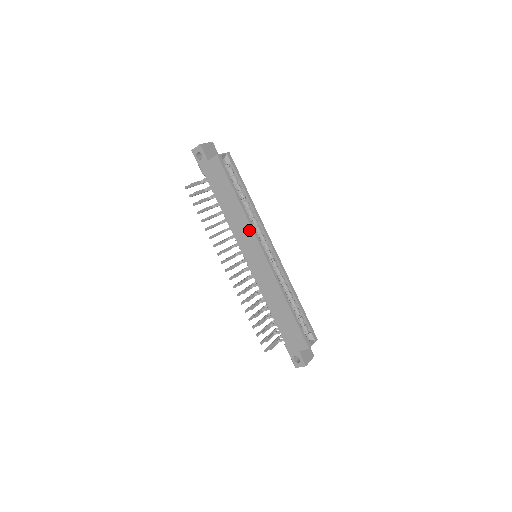
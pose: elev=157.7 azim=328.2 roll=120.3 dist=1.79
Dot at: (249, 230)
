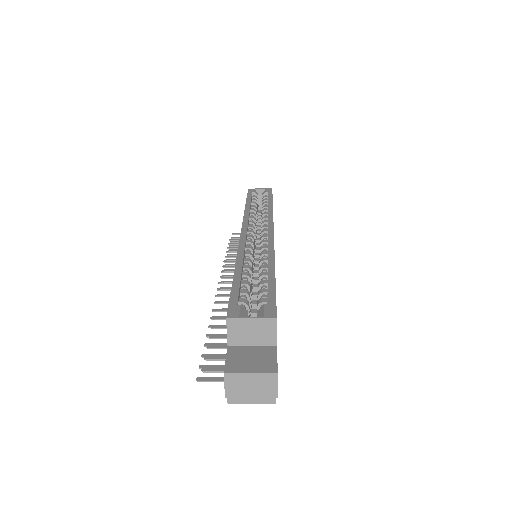
Dot at: occluded
